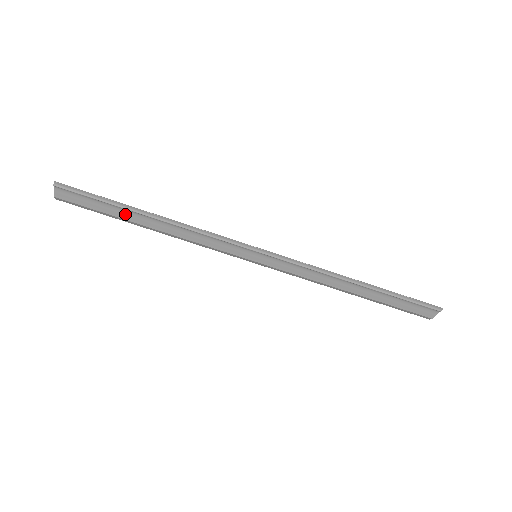
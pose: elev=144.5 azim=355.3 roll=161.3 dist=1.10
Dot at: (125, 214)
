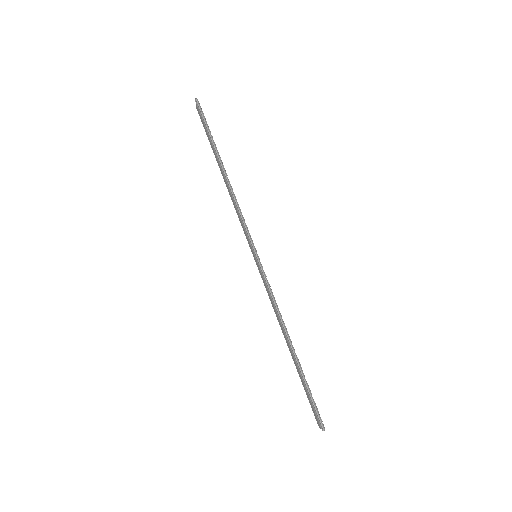
Dot at: occluded
